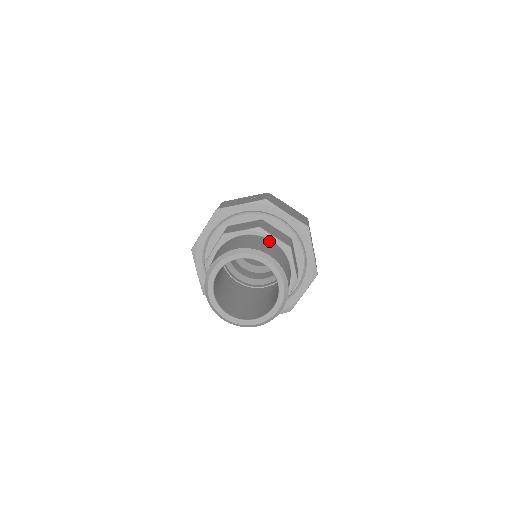
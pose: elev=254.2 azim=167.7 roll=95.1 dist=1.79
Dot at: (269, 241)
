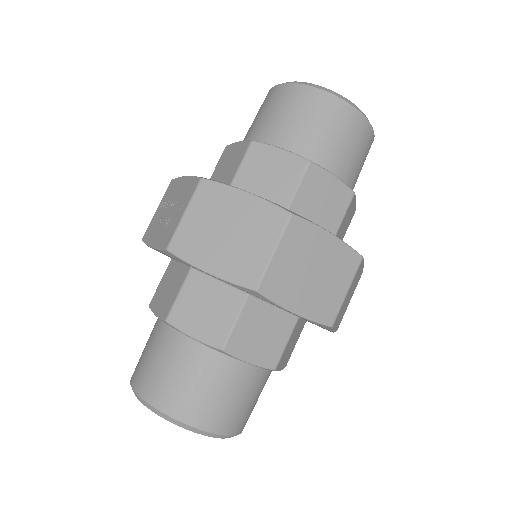
Dot at: (185, 346)
